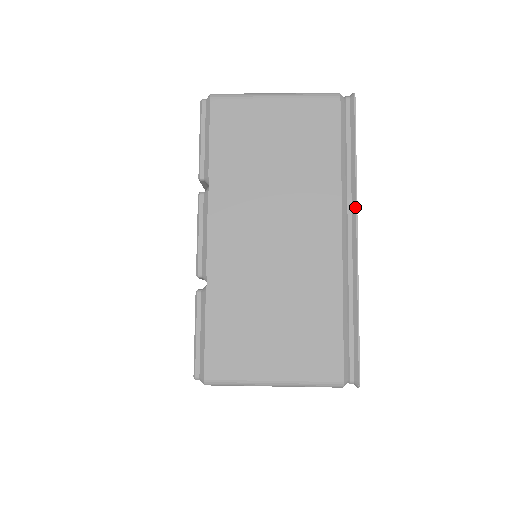
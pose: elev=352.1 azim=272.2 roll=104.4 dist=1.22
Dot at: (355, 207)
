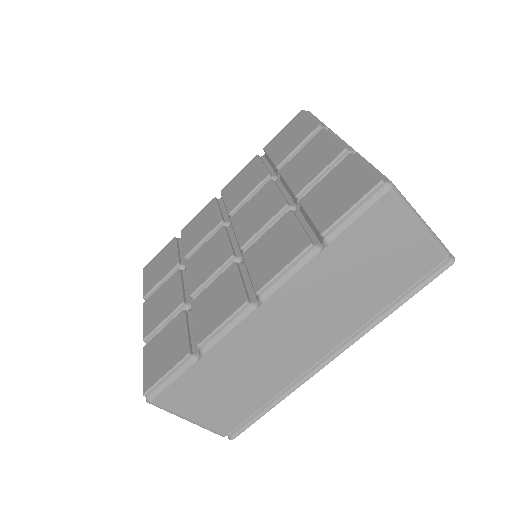
Dot at: occluded
